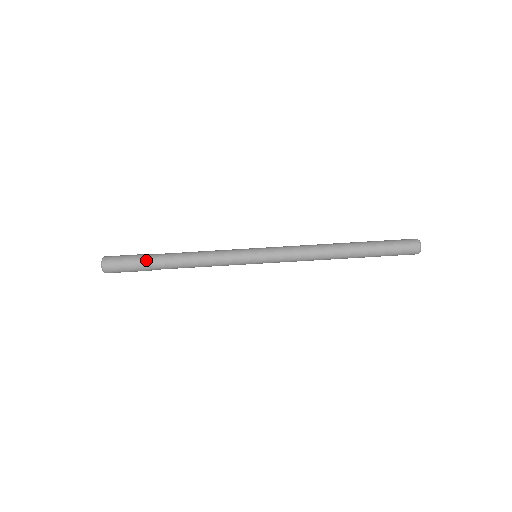
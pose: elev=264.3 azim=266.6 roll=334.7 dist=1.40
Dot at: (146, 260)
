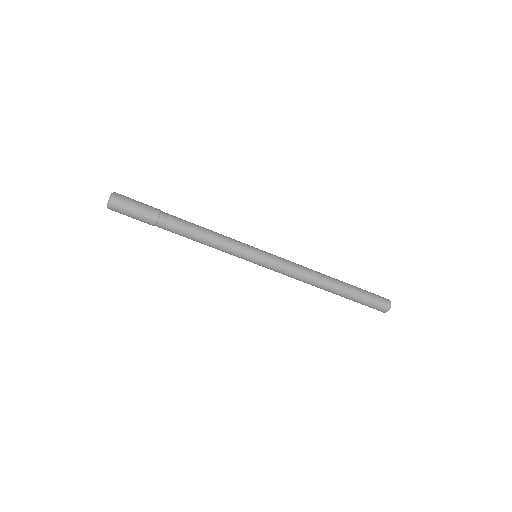
Dot at: (157, 212)
